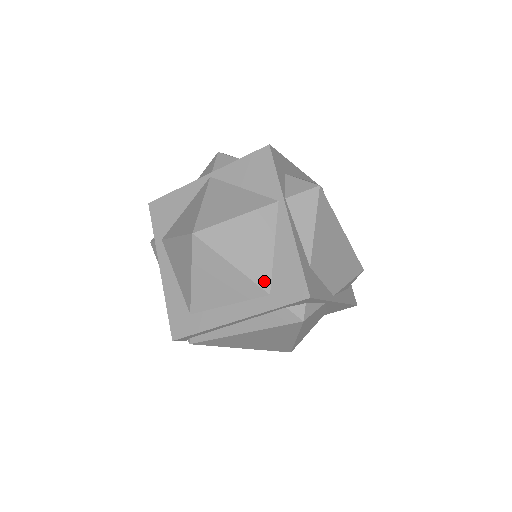
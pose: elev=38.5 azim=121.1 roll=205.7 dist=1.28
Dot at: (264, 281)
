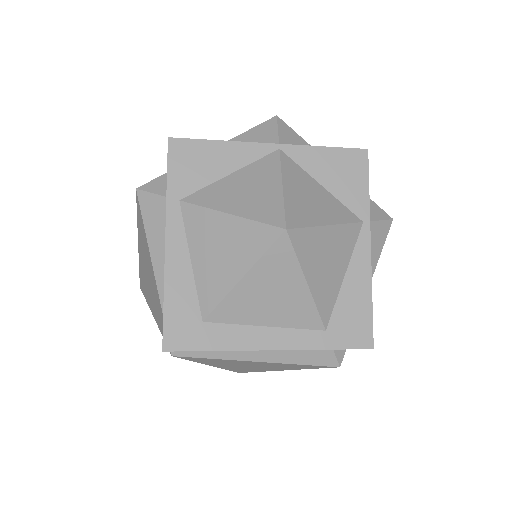
Dot at: (326, 313)
